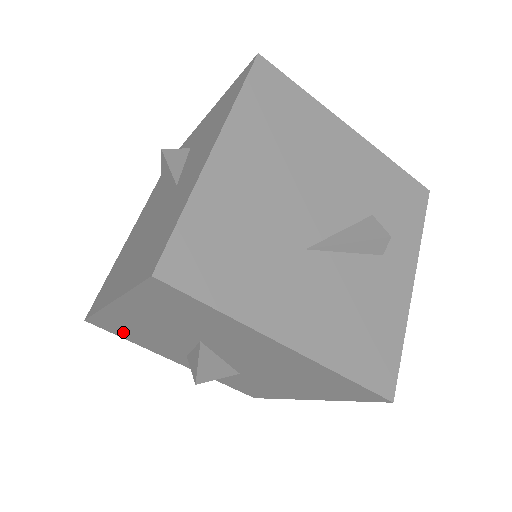
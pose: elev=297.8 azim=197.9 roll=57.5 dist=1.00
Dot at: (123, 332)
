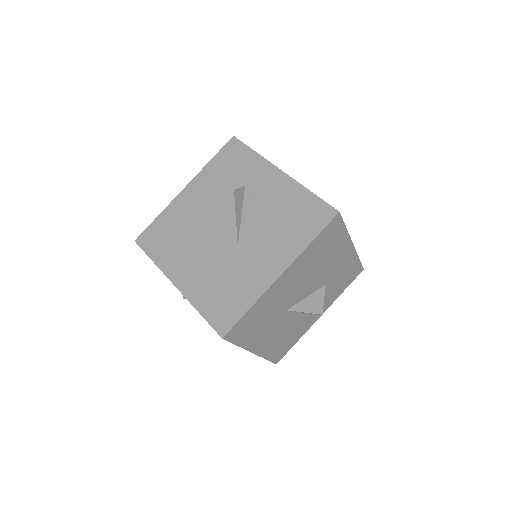
Dot at: (286, 346)
